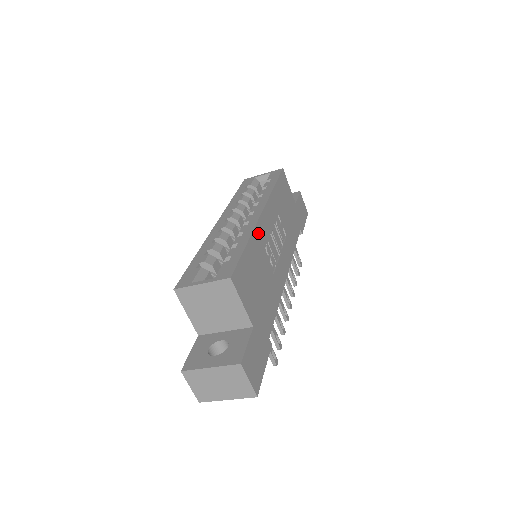
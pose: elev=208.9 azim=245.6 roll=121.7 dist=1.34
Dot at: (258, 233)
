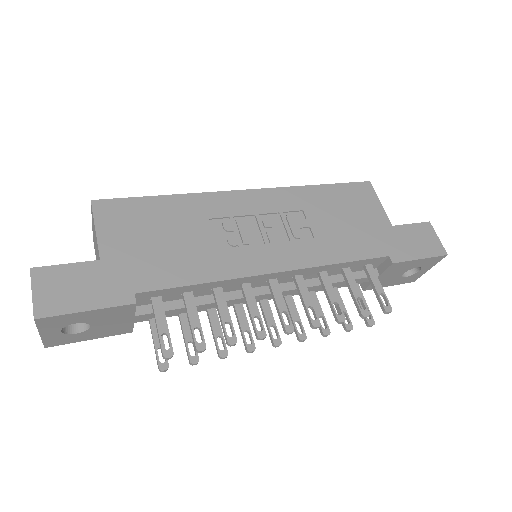
Dot at: (211, 200)
